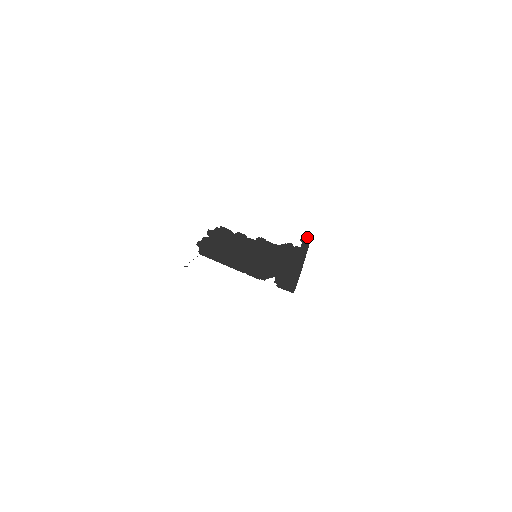
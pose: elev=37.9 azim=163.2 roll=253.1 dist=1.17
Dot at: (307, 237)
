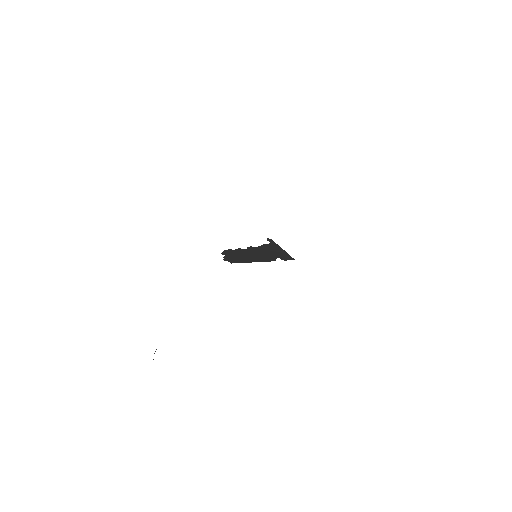
Dot at: (268, 239)
